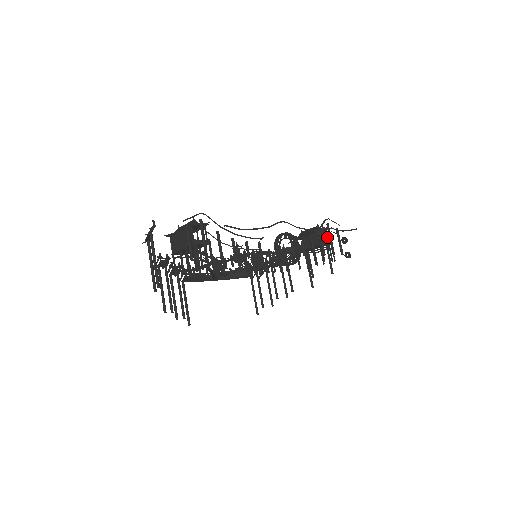
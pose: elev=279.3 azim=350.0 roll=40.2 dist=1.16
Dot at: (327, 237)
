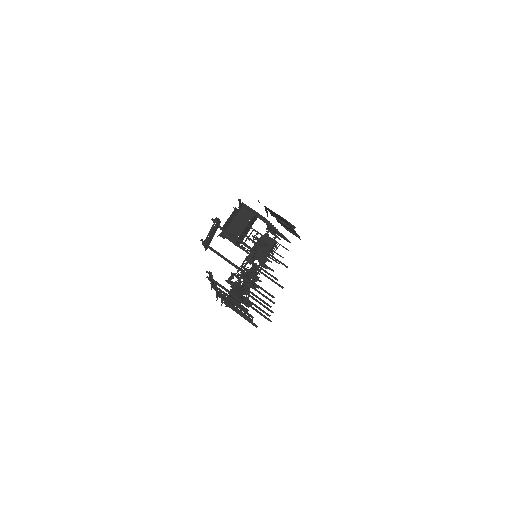
Dot at: occluded
